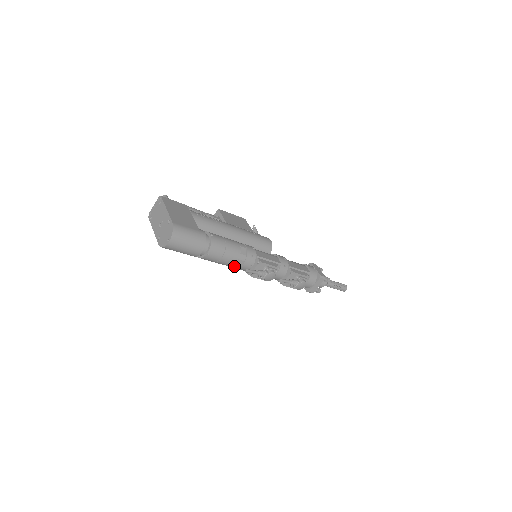
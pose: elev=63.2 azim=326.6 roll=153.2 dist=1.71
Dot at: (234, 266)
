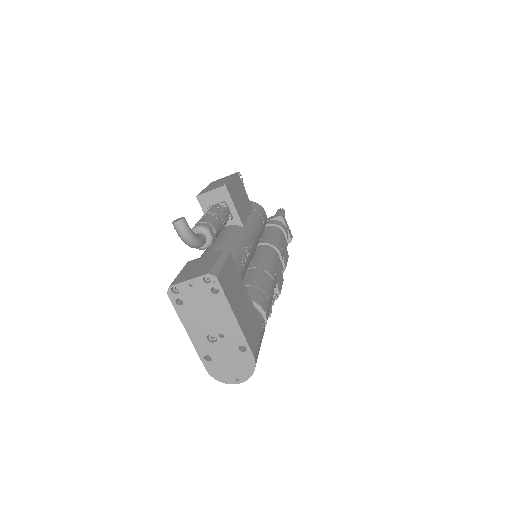
Dot at: occluded
